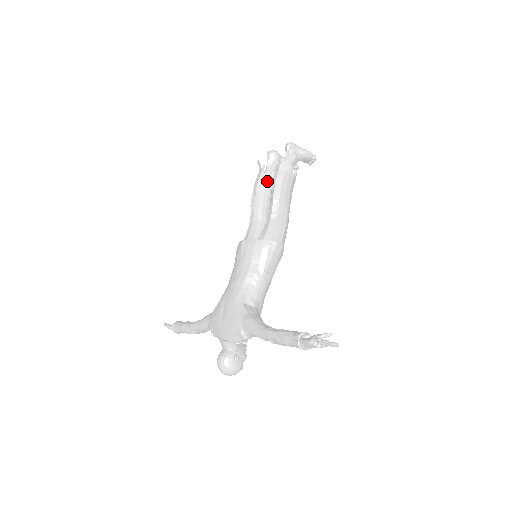
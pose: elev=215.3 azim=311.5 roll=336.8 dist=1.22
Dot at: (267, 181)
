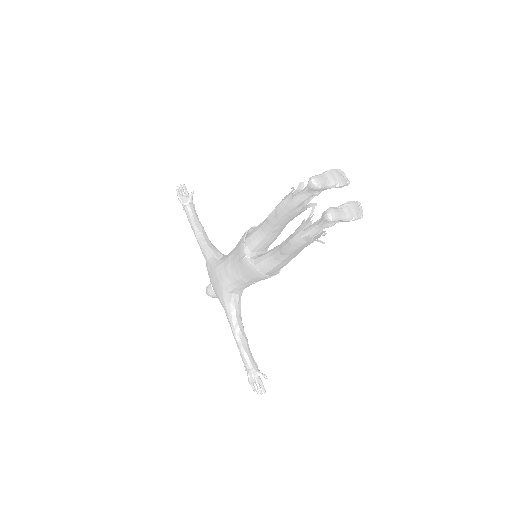
Dot at: (293, 213)
